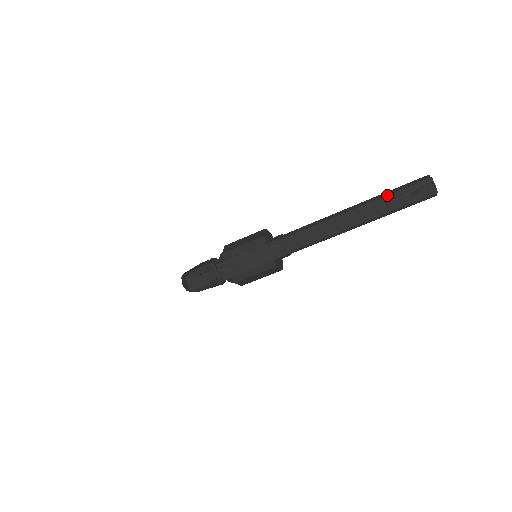
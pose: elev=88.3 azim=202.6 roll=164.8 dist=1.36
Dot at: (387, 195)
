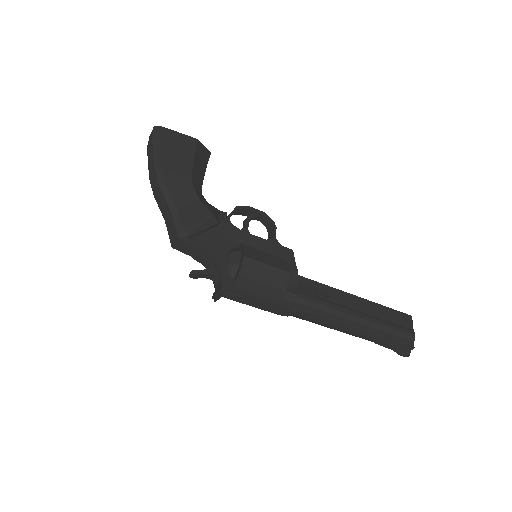
Dot at: (385, 338)
